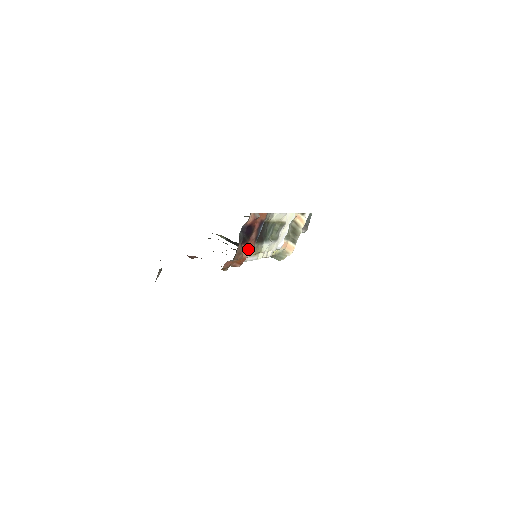
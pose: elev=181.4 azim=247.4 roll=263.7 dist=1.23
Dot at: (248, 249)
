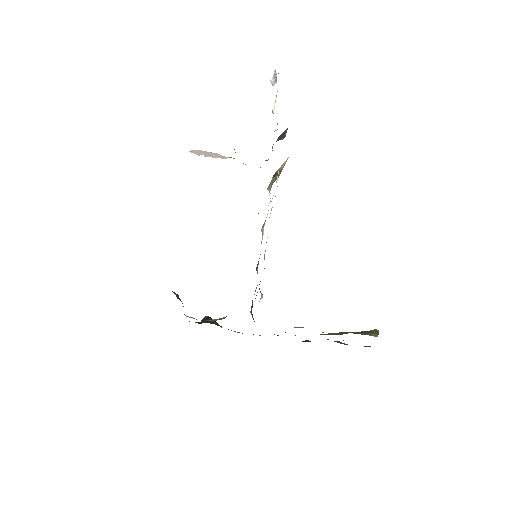
Dot at: (255, 290)
